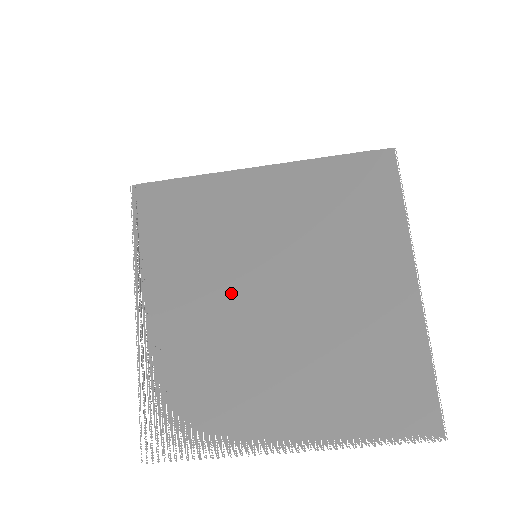
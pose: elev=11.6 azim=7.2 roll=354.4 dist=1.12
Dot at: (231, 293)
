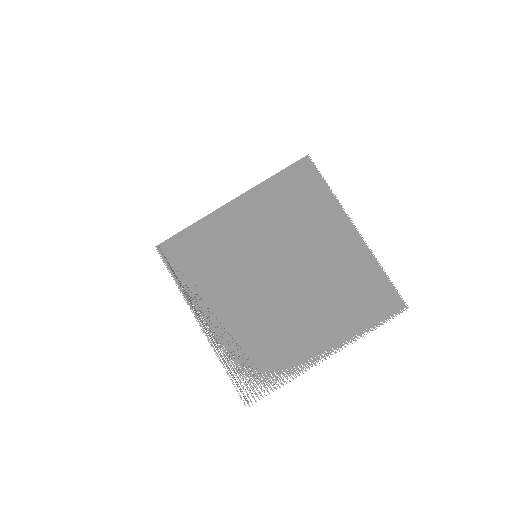
Dot at: (252, 285)
